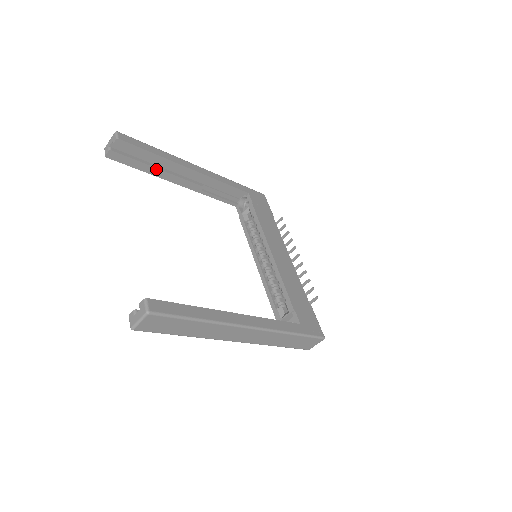
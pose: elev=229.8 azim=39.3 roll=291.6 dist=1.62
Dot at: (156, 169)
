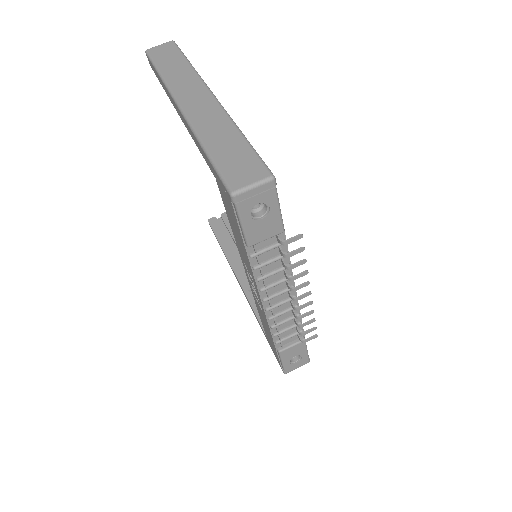
Dot at: (230, 247)
